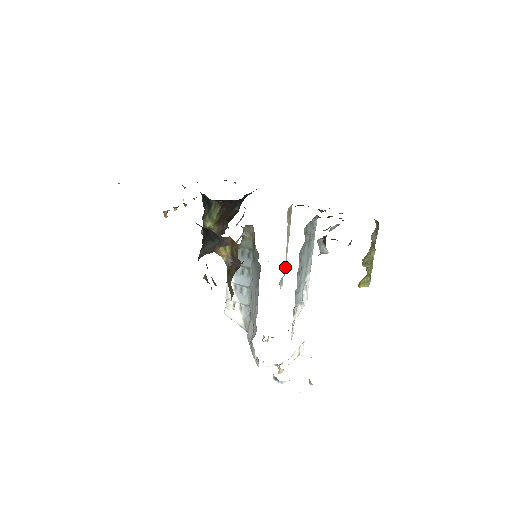
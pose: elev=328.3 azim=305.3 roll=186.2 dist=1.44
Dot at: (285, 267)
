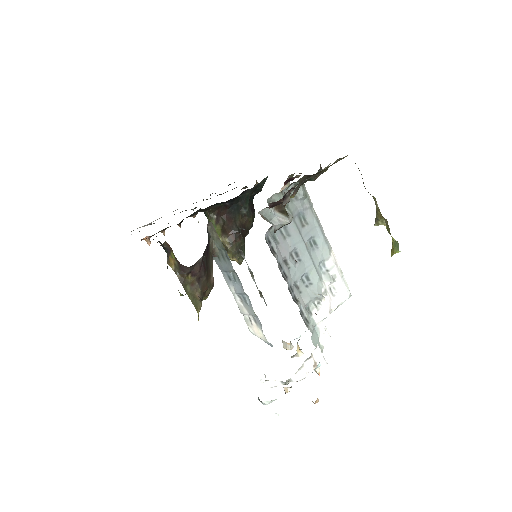
Dot at: occluded
